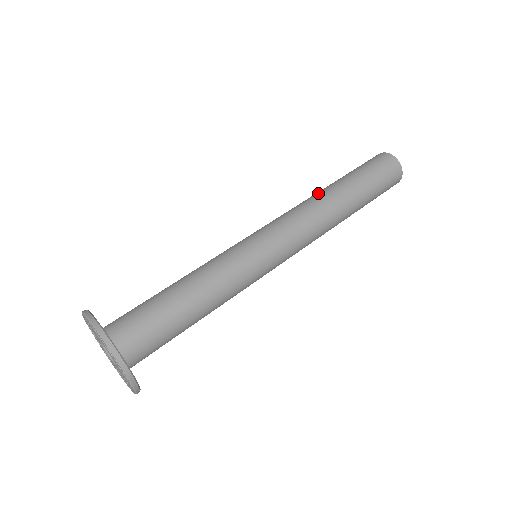
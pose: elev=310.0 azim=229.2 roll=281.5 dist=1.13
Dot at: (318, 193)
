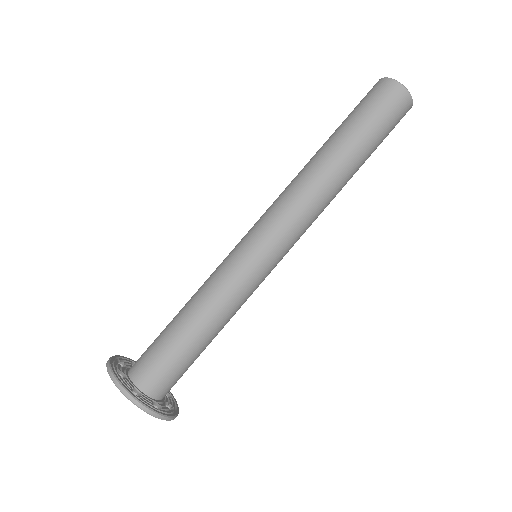
Dot at: (318, 167)
